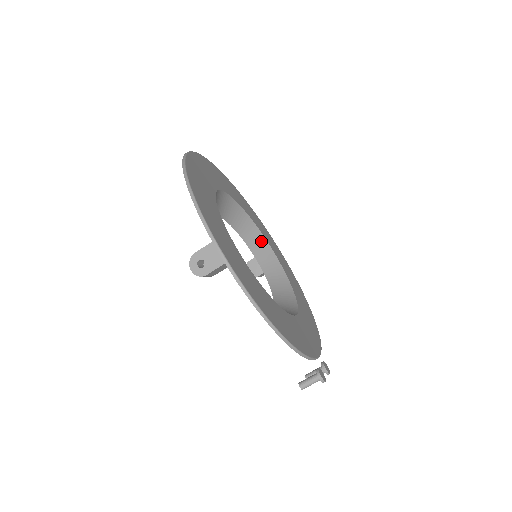
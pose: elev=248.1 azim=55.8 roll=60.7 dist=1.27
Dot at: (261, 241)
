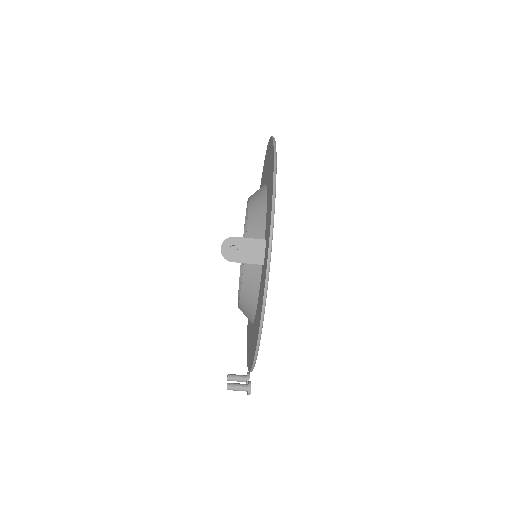
Dot at: occluded
